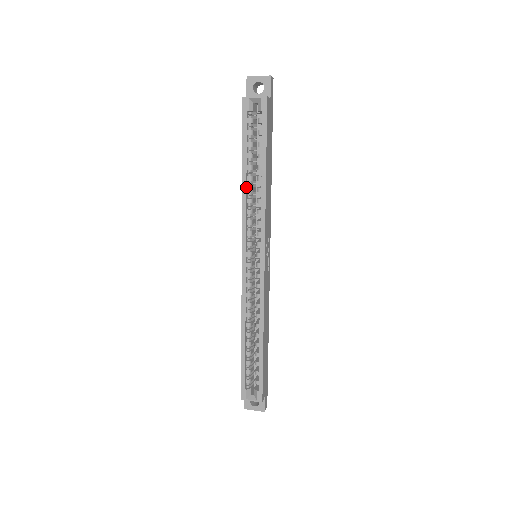
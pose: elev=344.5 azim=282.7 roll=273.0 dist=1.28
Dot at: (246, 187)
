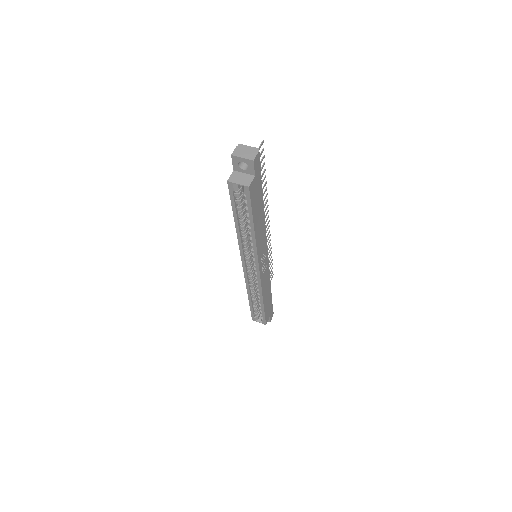
Dot at: (240, 233)
